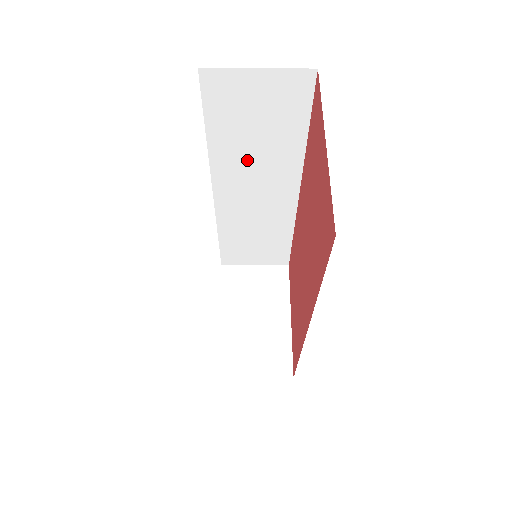
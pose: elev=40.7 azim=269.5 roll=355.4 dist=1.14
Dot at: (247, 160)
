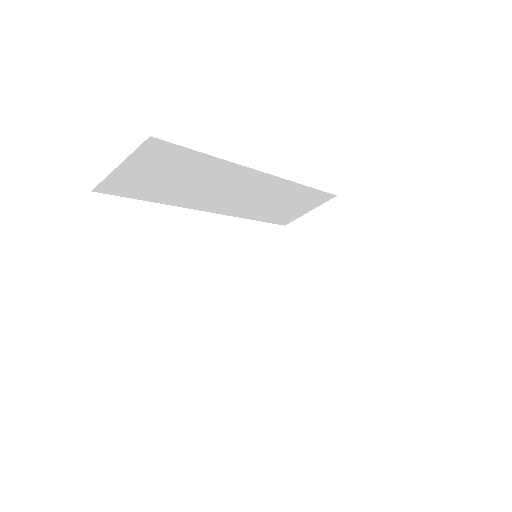
Dot at: (198, 190)
